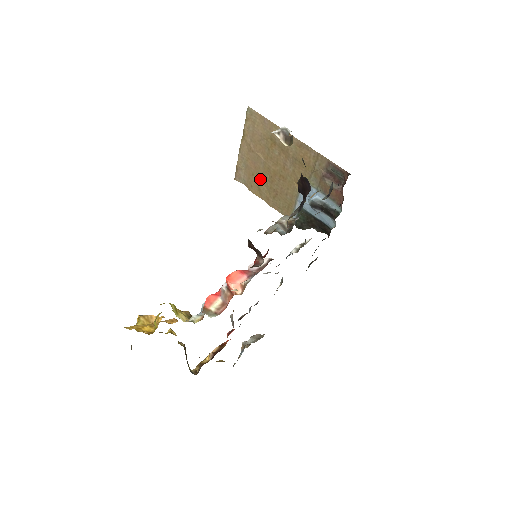
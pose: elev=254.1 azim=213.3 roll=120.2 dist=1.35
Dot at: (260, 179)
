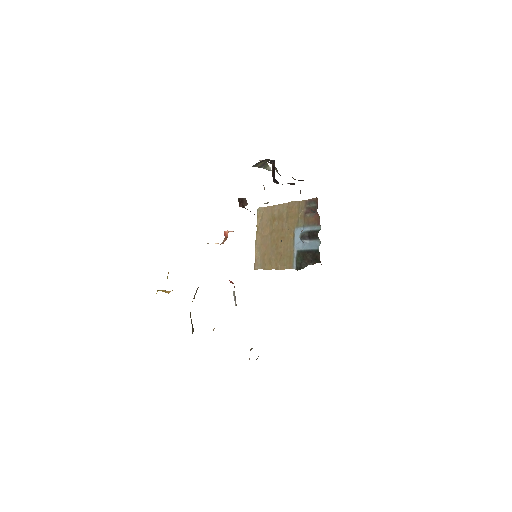
Dot at: (270, 253)
